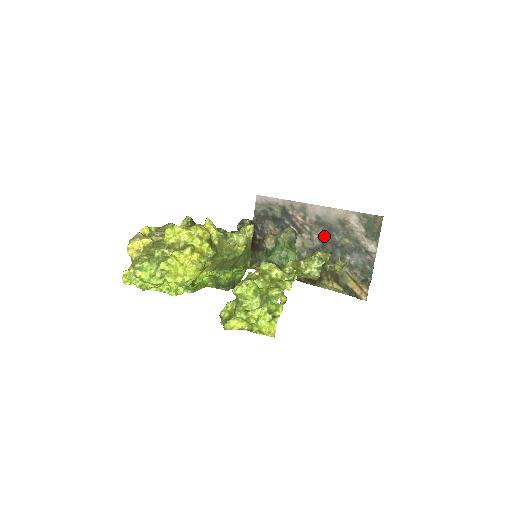
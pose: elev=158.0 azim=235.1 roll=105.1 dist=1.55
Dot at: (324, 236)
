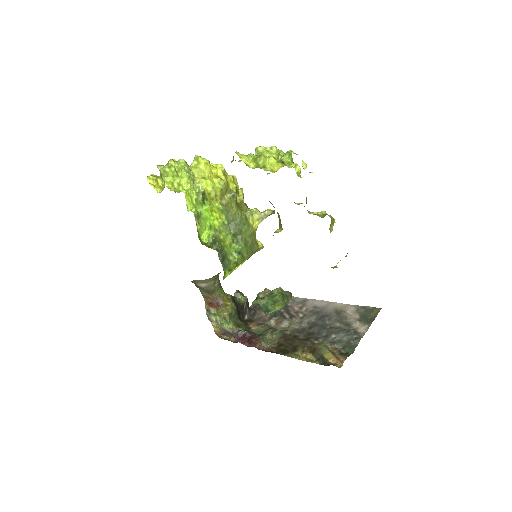
Dot at: (315, 321)
